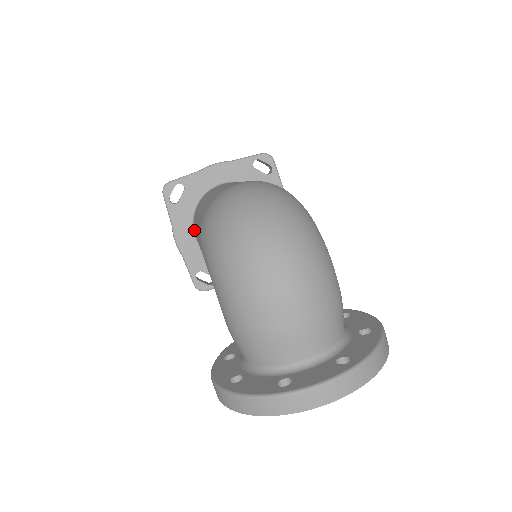
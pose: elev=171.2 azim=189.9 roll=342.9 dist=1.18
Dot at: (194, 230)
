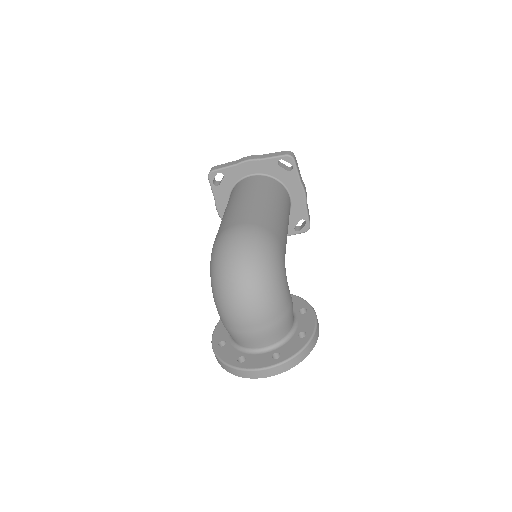
Dot at: occluded
